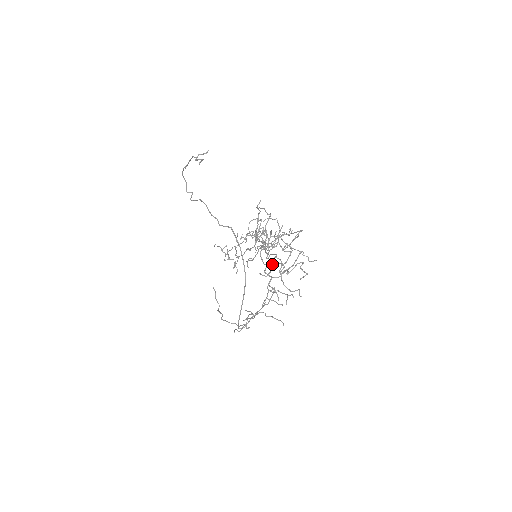
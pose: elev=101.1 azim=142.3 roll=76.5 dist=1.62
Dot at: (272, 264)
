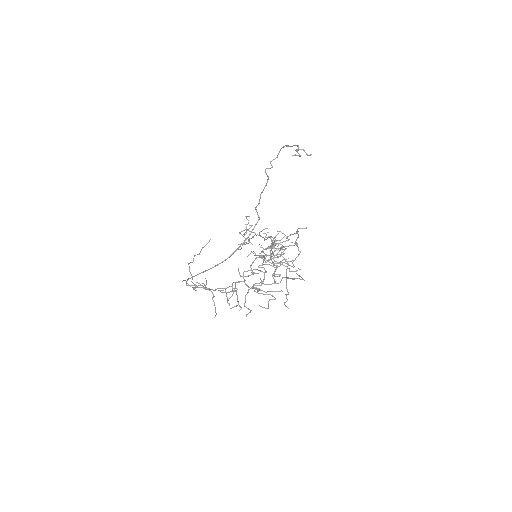
Dot at: occluded
